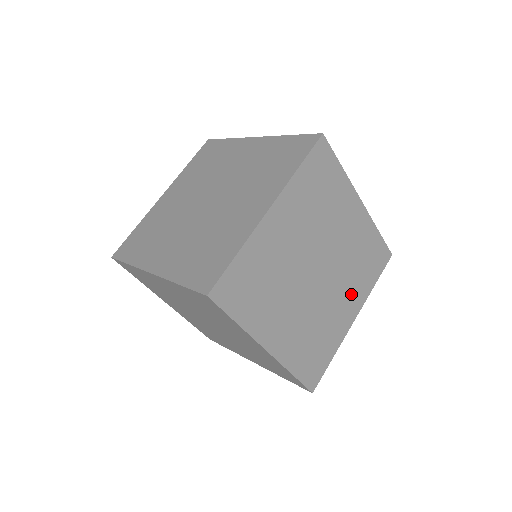
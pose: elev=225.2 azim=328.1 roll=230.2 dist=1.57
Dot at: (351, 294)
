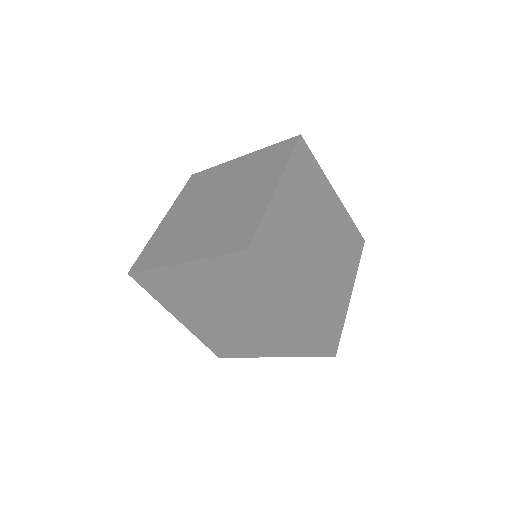
Dot at: (344, 269)
